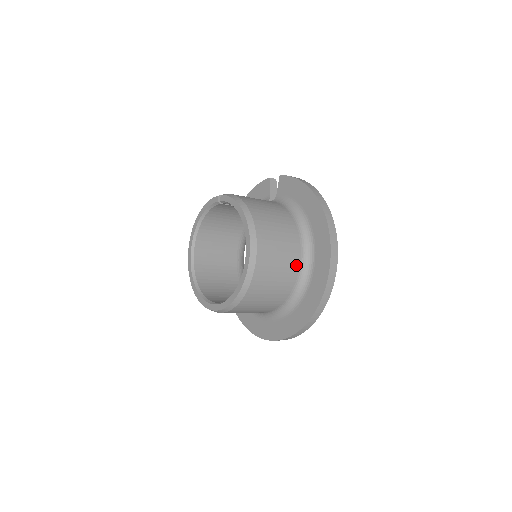
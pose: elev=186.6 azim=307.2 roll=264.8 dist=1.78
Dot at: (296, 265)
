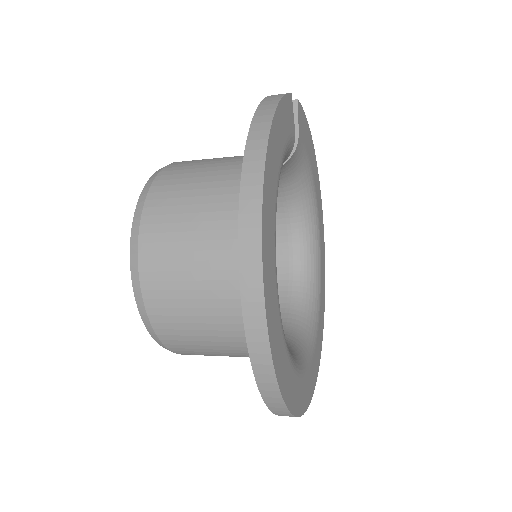
Dot at: (232, 293)
